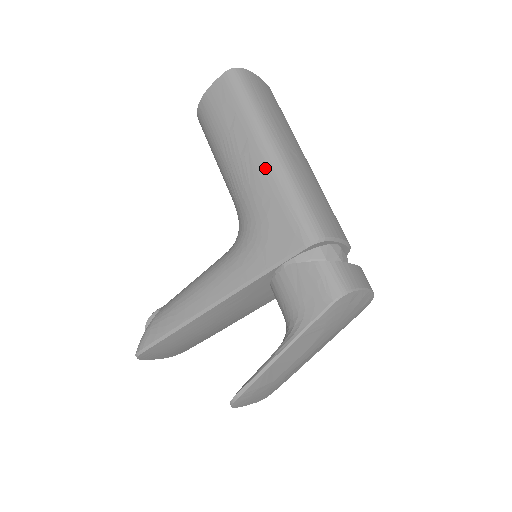
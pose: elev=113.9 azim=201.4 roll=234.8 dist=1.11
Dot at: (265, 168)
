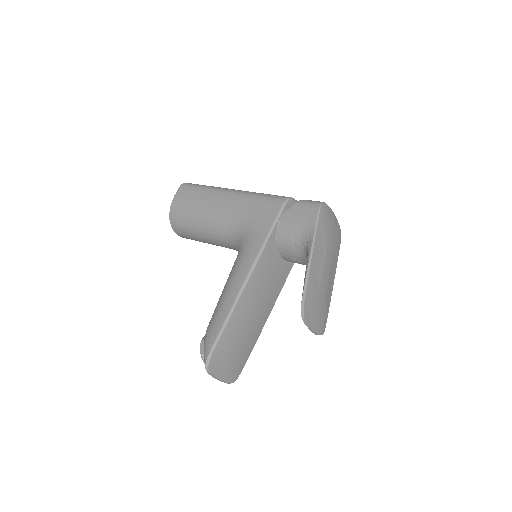
Dot at: (235, 197)
